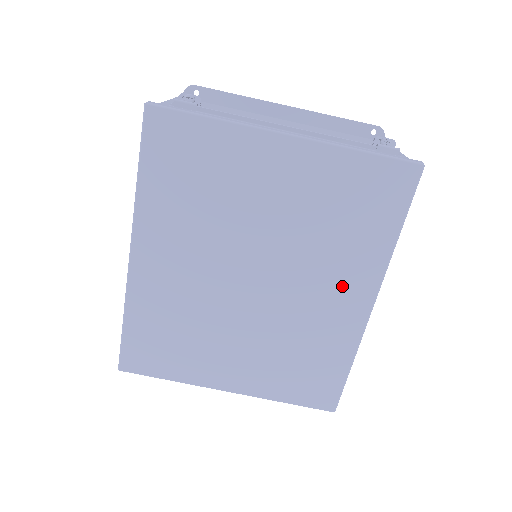
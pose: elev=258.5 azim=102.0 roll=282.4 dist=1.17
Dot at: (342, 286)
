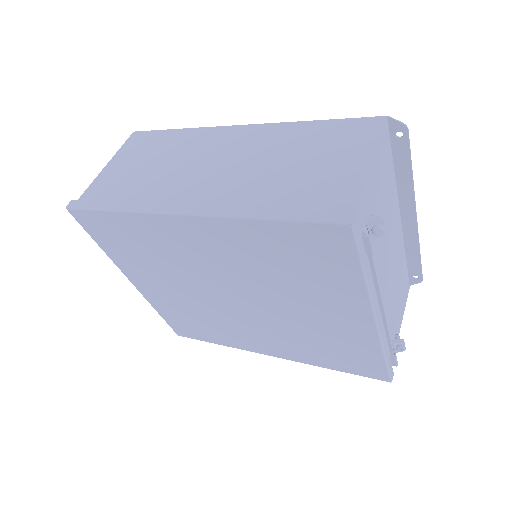
Dot at: (272, 343)
